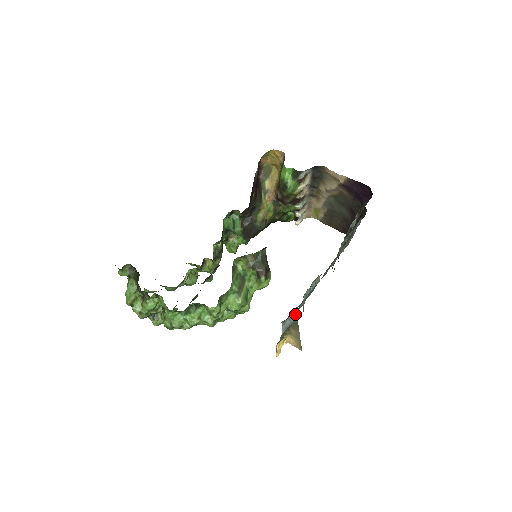
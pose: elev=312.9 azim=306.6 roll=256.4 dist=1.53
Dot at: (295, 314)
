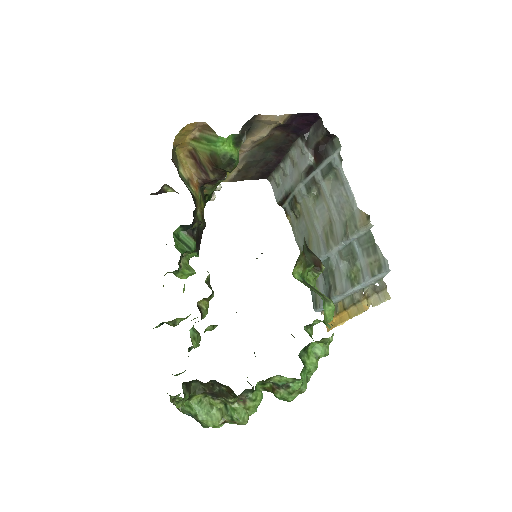
Dot at: (386, 274)
